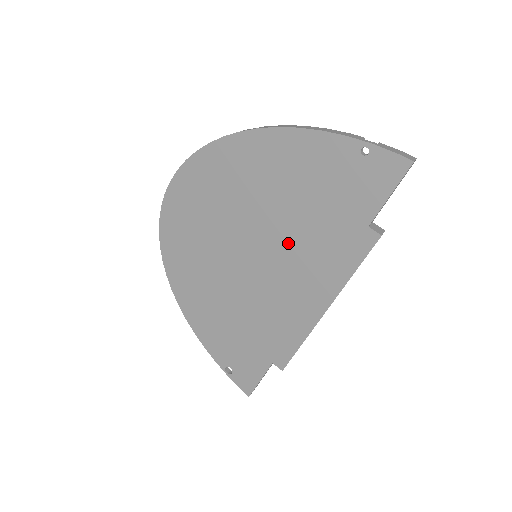
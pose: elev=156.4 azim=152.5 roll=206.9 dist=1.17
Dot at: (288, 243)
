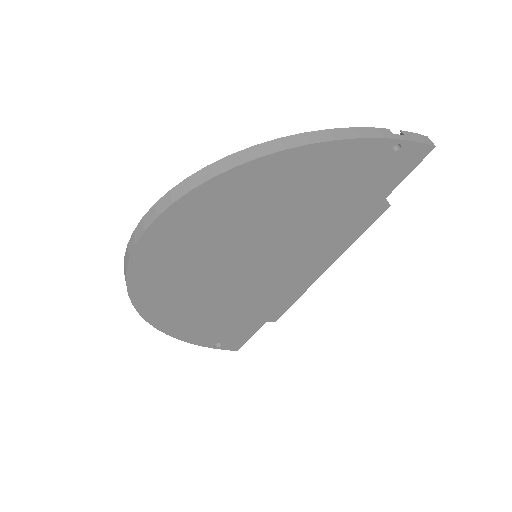
Dot at: (300, 238)
